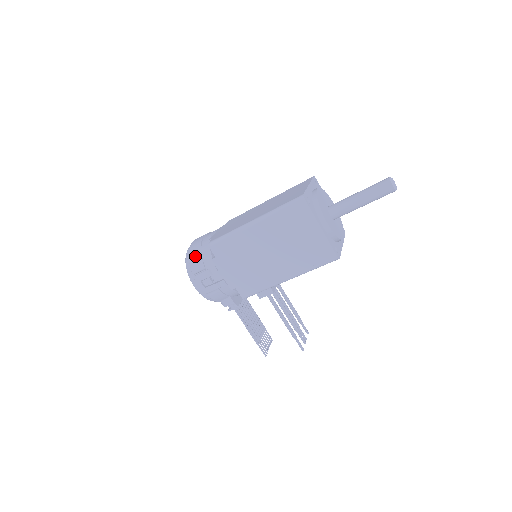
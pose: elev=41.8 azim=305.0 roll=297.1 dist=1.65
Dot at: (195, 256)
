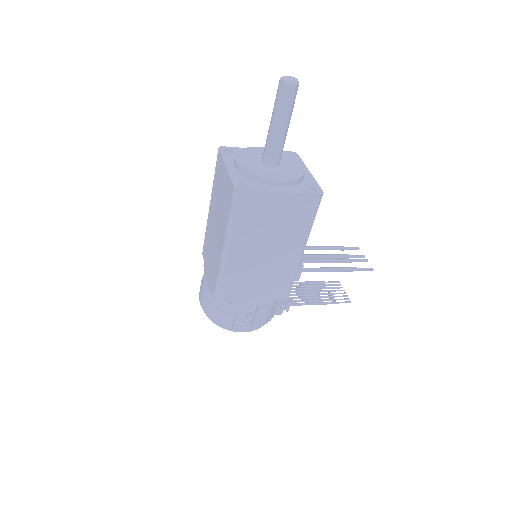
Dot at: (216, 315)
